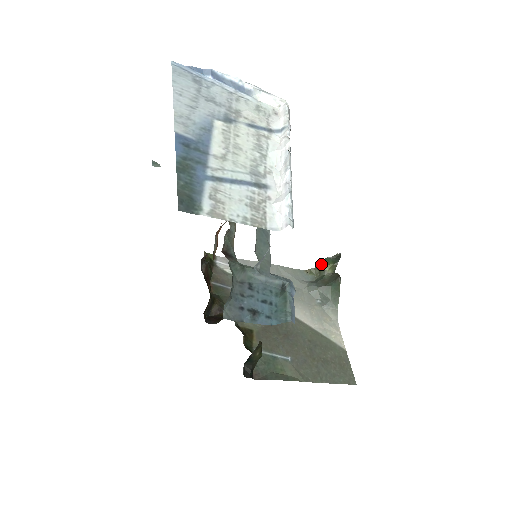
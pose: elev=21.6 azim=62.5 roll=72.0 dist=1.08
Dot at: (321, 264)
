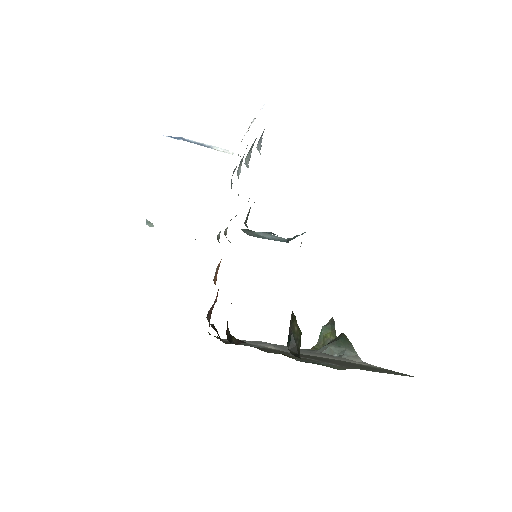
Dot at: (321, 336)
